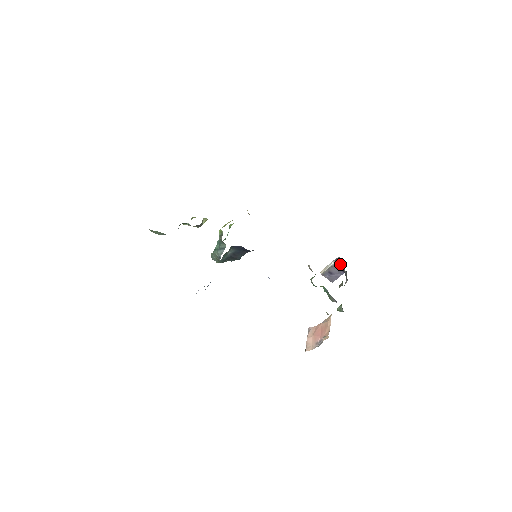
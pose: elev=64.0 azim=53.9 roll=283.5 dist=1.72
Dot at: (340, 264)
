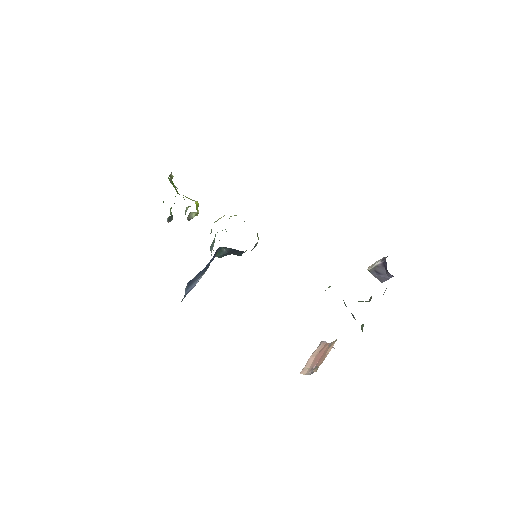
Dot at: (386, 266)
